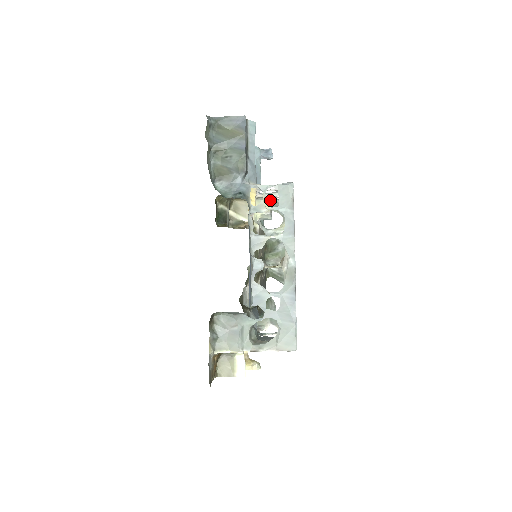
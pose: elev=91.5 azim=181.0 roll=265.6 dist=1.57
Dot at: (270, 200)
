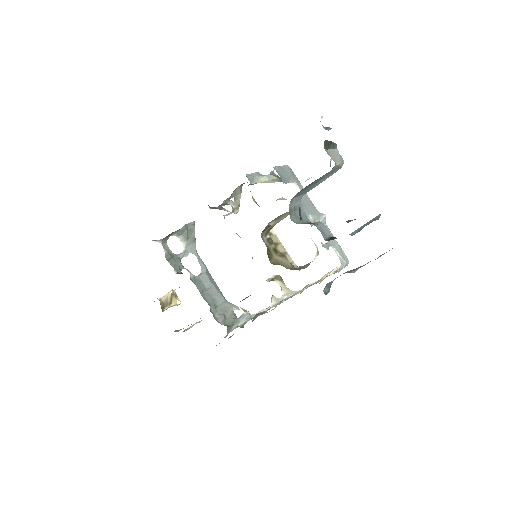
Dot at: occluded
